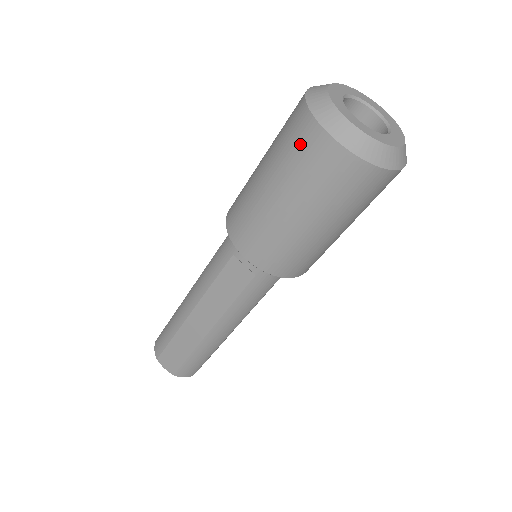
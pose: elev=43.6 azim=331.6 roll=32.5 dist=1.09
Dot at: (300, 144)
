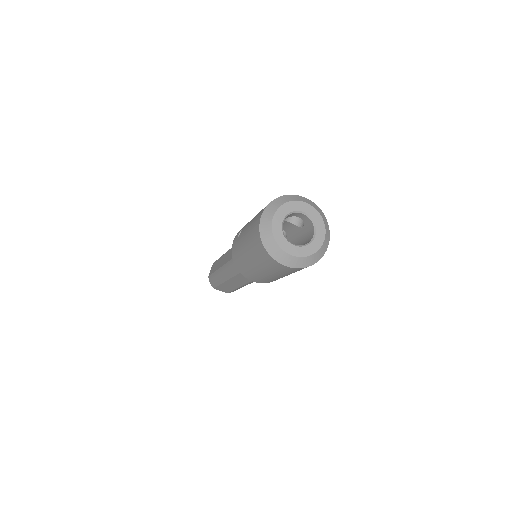
Dot at: (265, 260)
